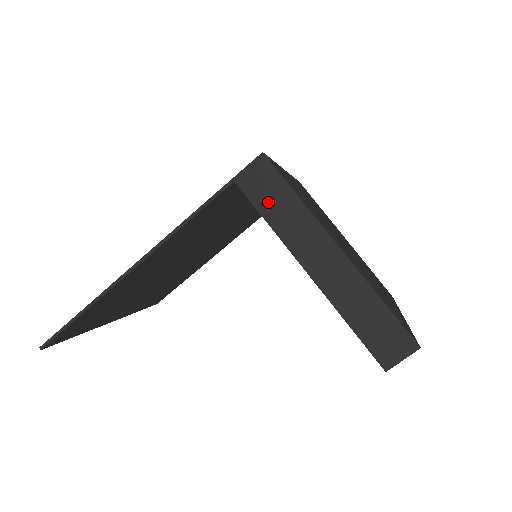
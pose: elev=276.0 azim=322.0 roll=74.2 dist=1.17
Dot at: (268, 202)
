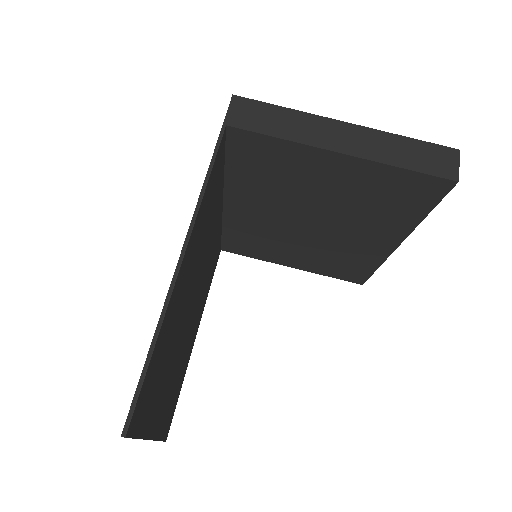
Dot at: (266, 124)
